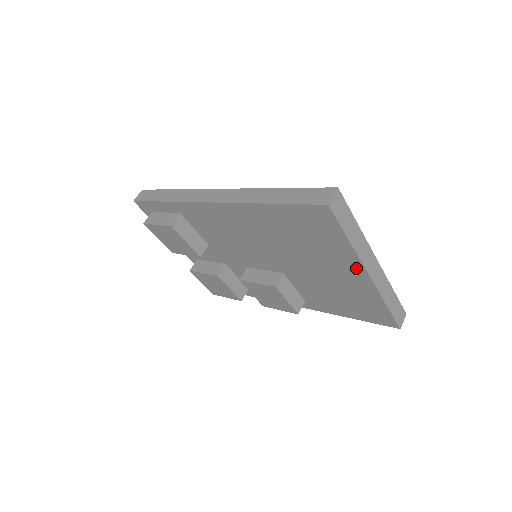
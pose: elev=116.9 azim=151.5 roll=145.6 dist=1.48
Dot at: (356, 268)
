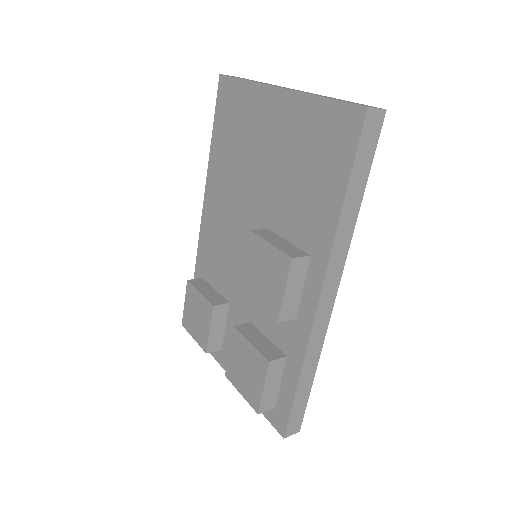
Dot at: (270, 98)
